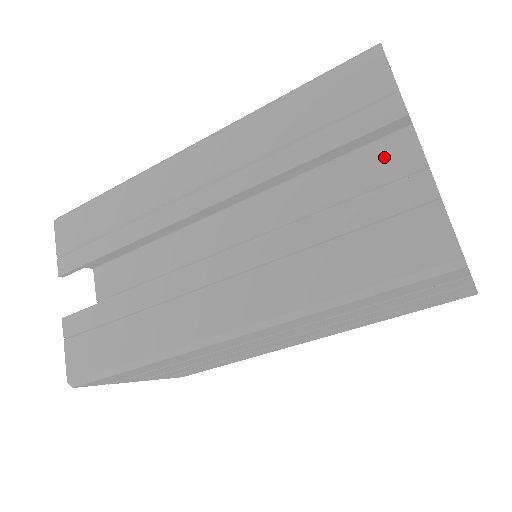
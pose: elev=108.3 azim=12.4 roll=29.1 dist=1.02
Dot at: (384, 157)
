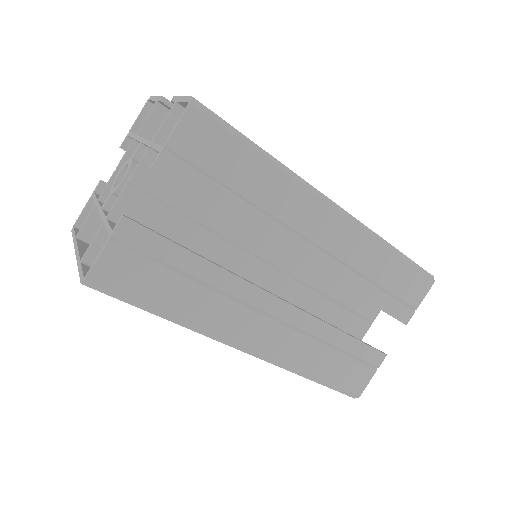
Dot at: occluded
